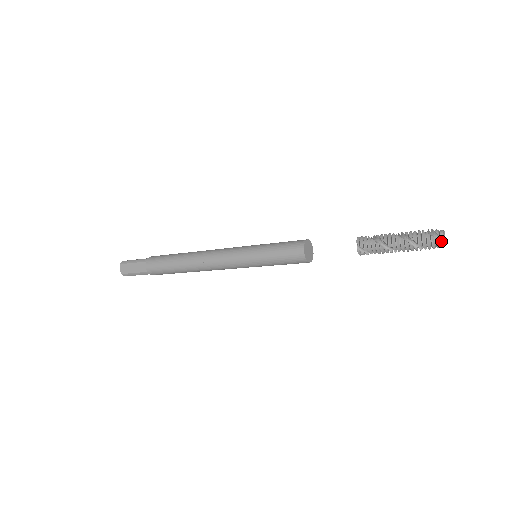
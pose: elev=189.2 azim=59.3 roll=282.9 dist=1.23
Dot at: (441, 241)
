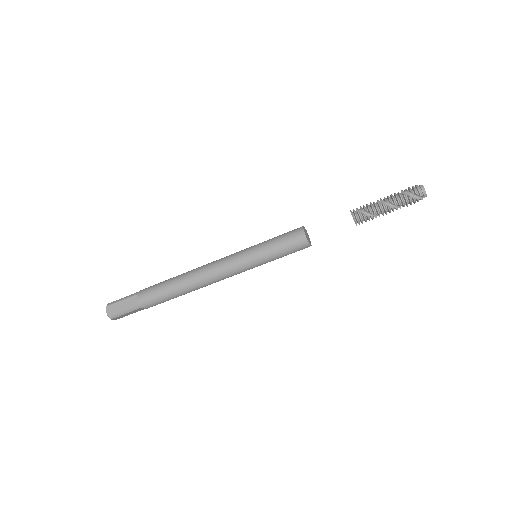
Dot at: (420, 185)
